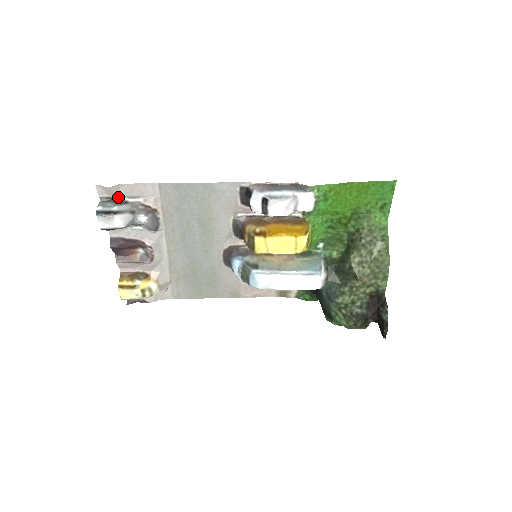
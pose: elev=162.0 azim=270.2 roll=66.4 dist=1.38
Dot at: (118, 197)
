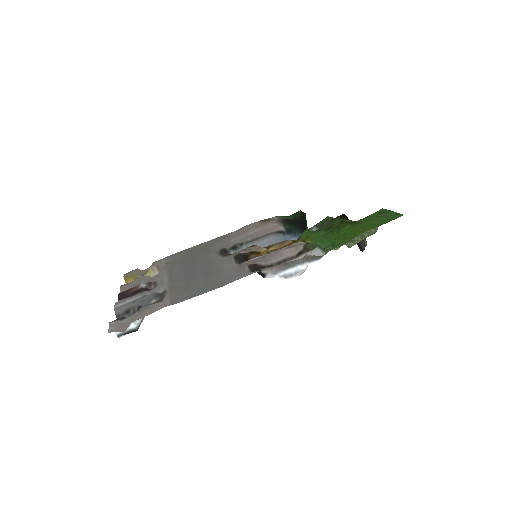
Dot at: (129, 317)
